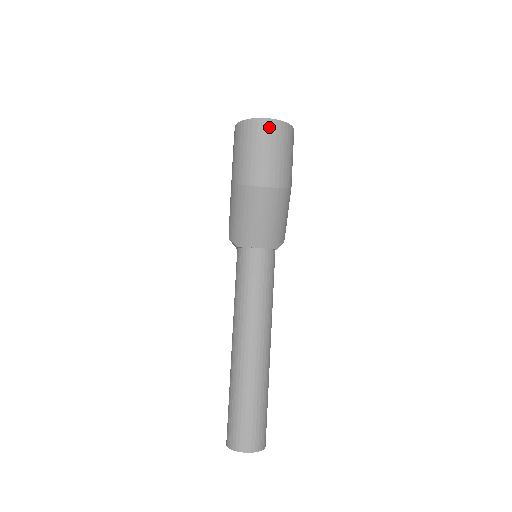
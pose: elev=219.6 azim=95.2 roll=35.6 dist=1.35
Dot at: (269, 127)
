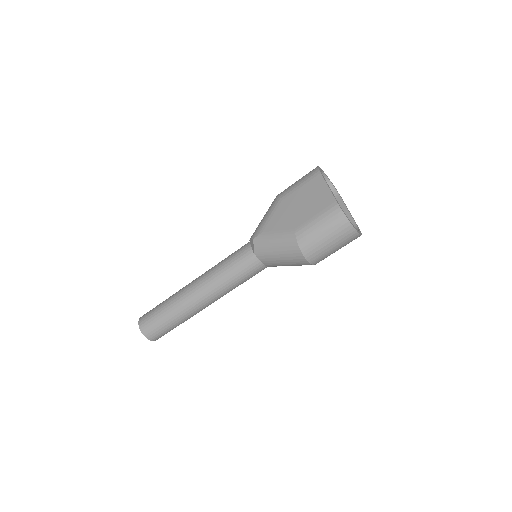
Dot at: (352, 237)
